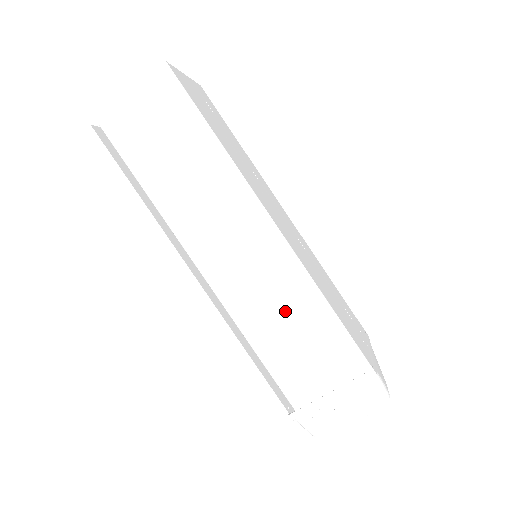
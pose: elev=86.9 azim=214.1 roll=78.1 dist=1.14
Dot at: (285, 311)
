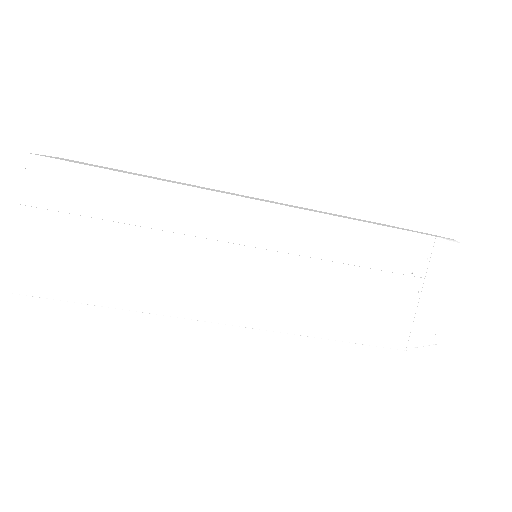
Dot at: occluded
